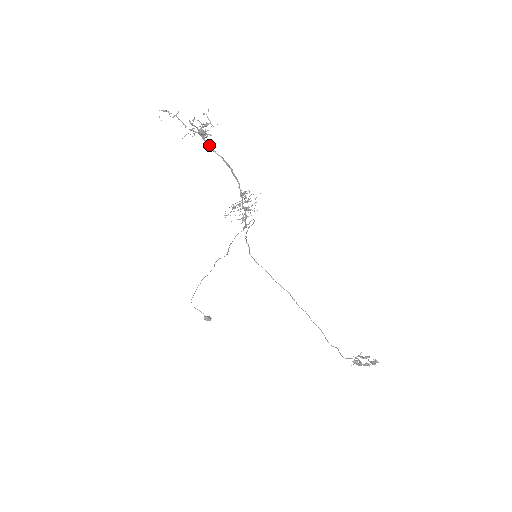
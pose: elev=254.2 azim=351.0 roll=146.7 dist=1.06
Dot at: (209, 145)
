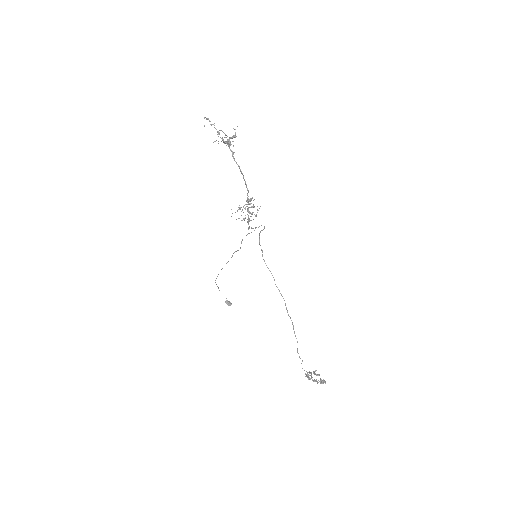
Dot at: (232, 153)
